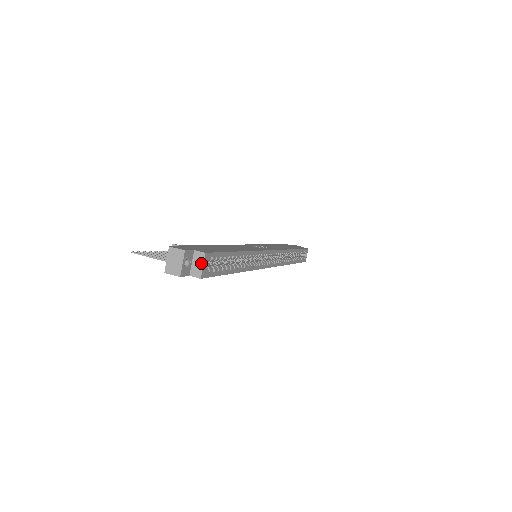
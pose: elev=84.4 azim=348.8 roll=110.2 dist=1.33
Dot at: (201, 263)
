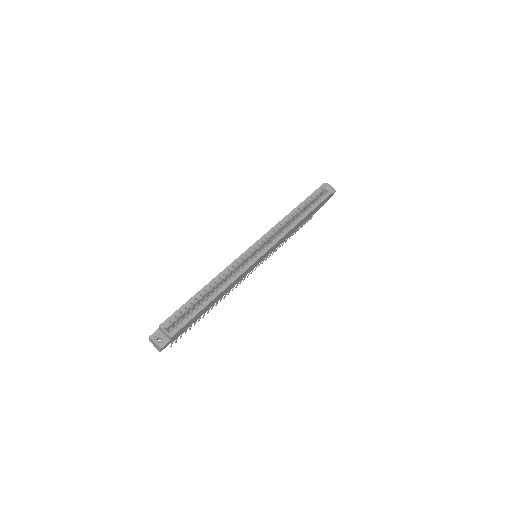
Dot at: (164, 331)
